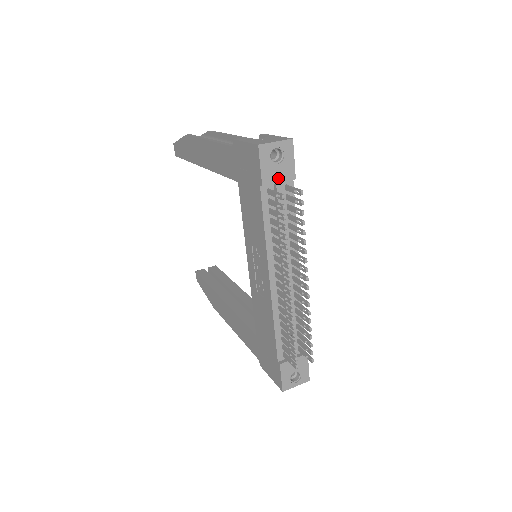
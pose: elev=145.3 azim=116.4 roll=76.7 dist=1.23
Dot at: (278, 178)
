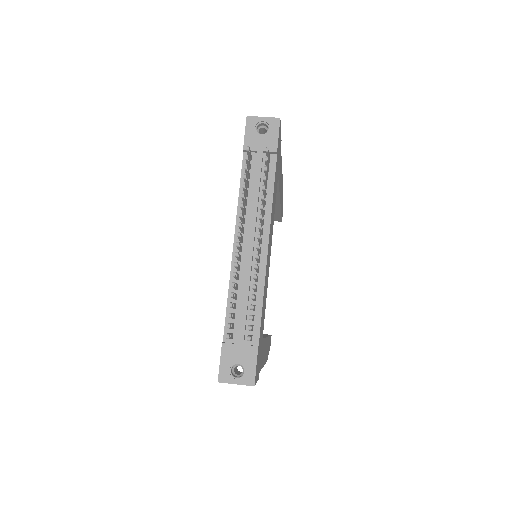
Dot at: (260, 147)
